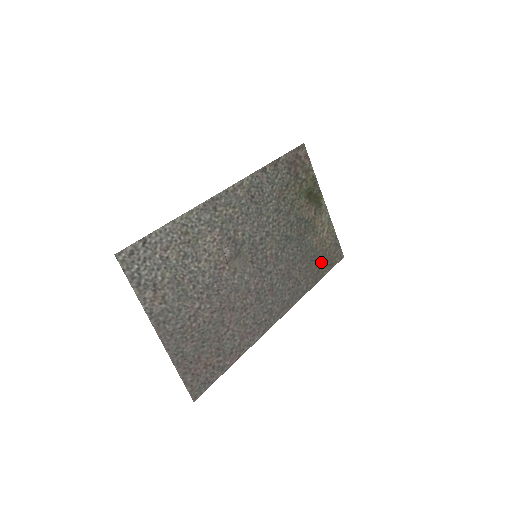
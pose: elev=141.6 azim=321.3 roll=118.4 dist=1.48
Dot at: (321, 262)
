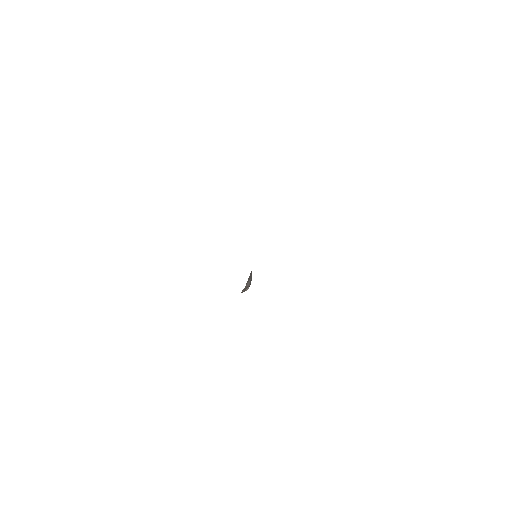
Dot at: occluded
